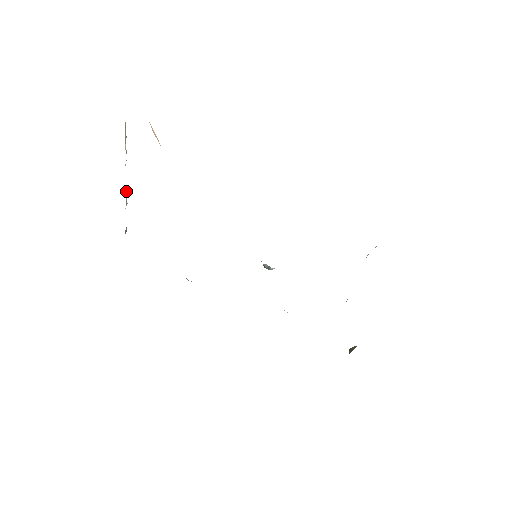
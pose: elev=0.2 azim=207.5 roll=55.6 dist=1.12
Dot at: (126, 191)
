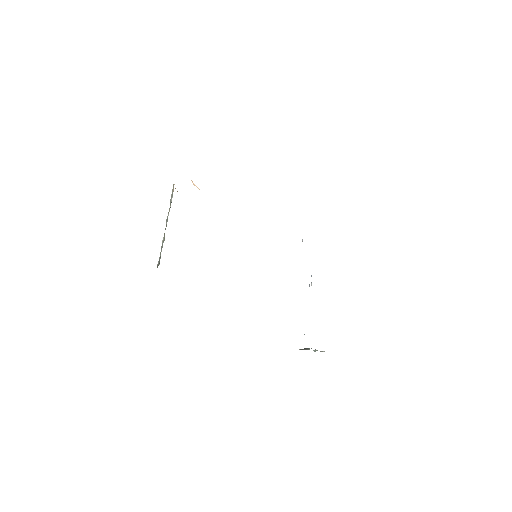
Dot at: occluded
